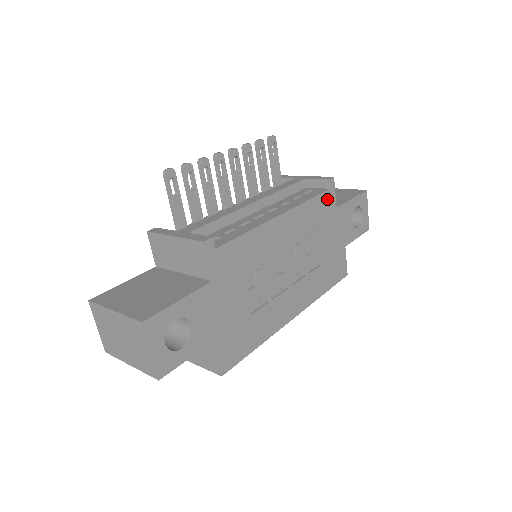
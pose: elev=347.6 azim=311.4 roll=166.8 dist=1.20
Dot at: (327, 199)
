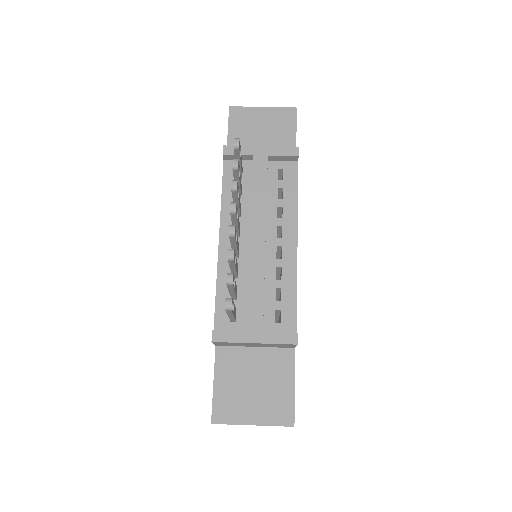
Dot at: occluded
